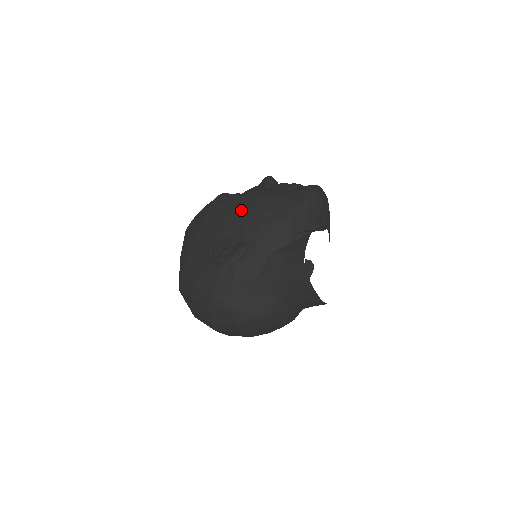
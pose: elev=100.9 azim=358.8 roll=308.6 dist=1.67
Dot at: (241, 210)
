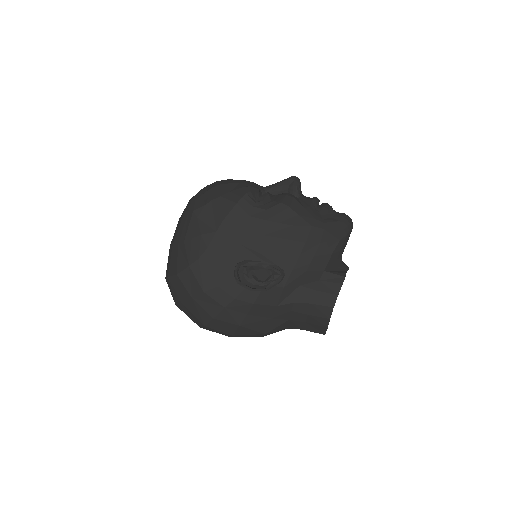
Dot at: (280, 227)
